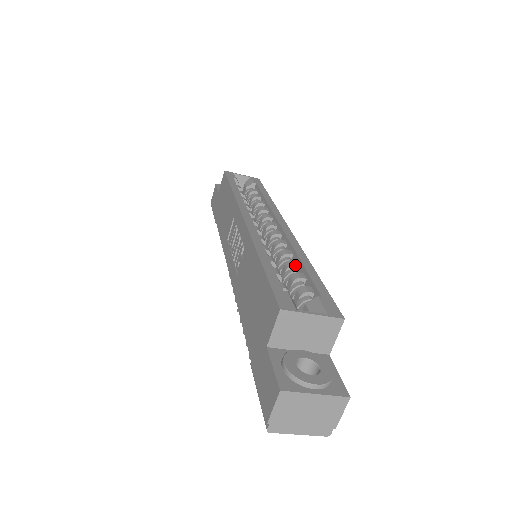
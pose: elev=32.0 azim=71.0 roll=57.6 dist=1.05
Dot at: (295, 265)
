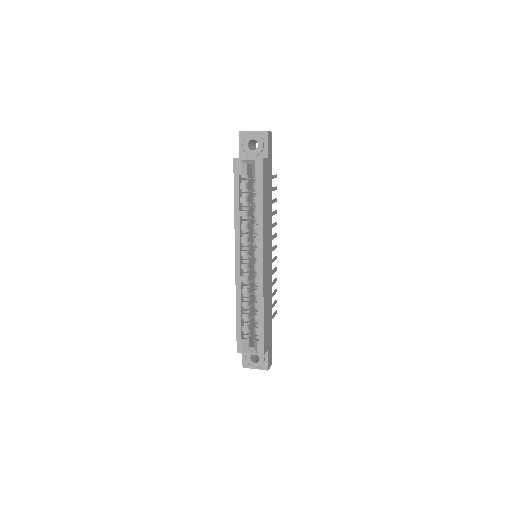
Dot at: (256, 308)
